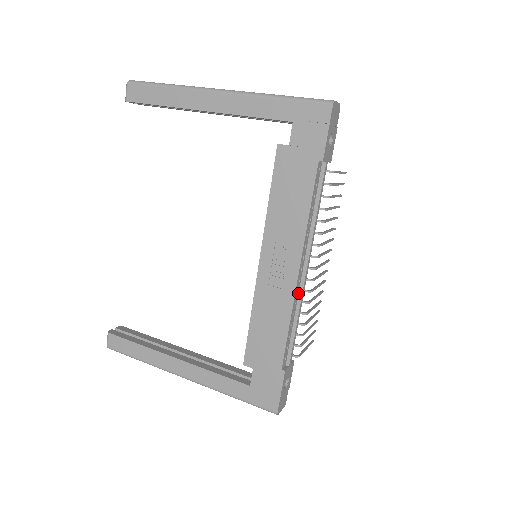
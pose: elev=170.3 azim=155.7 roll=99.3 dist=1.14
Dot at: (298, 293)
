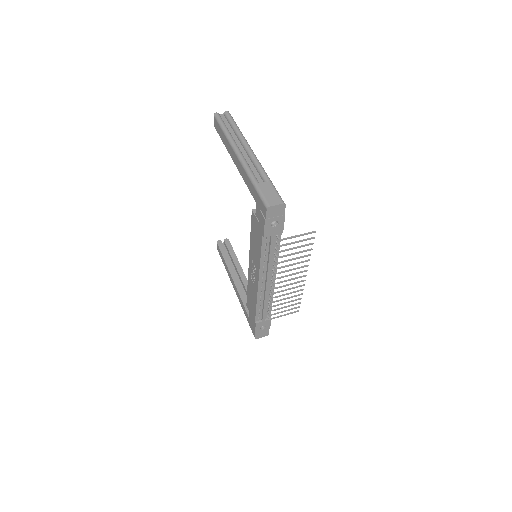
Dot at: (264, 291)
